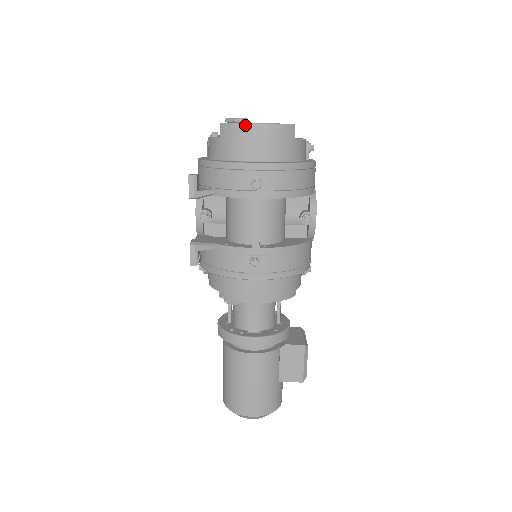
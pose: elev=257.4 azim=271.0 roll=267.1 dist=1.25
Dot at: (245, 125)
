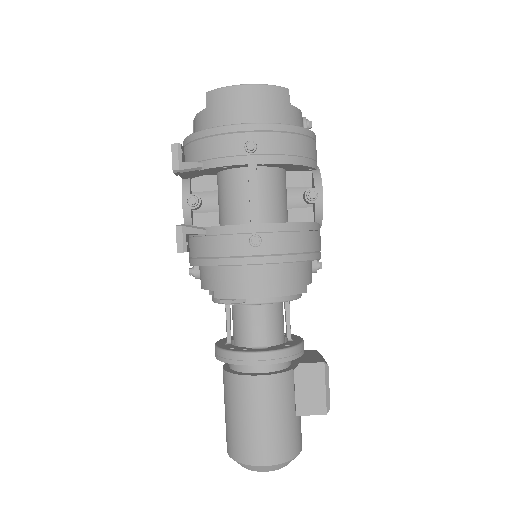
Dot at: (233, 87)
